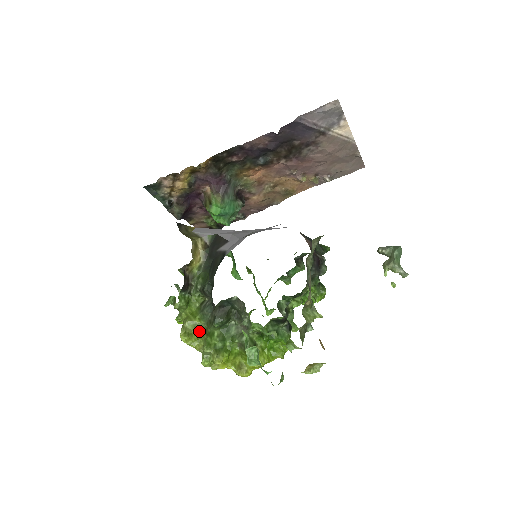
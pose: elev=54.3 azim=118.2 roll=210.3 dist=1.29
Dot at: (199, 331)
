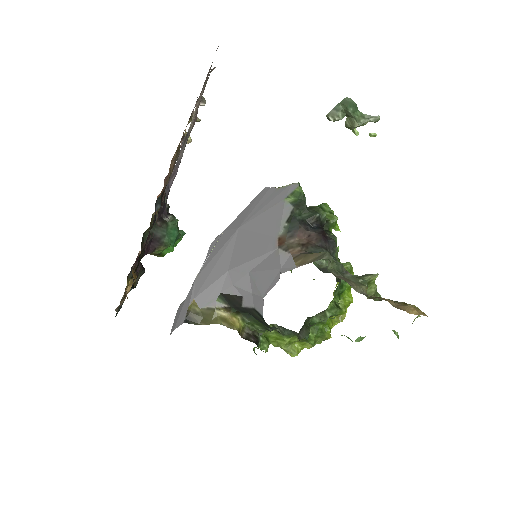
Dot at: (296, 341)
